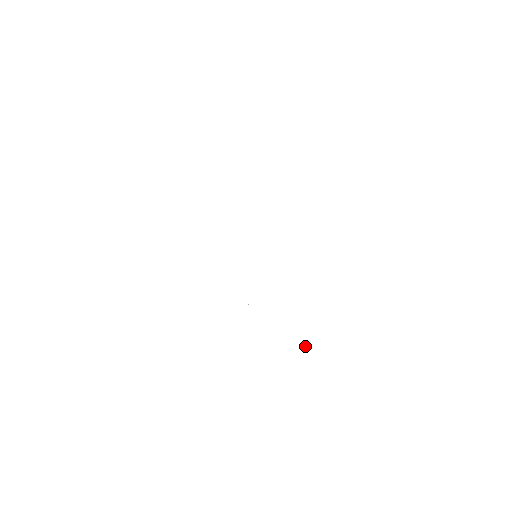
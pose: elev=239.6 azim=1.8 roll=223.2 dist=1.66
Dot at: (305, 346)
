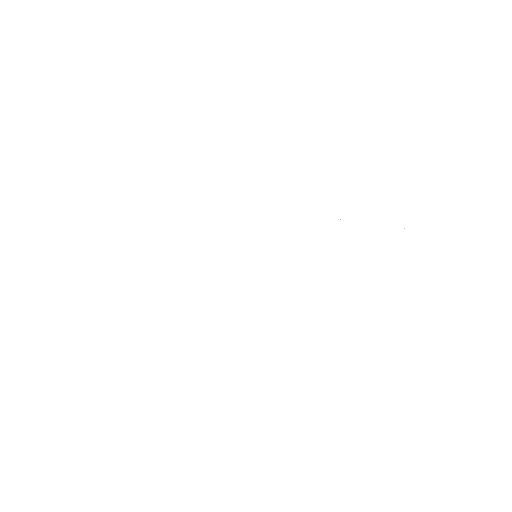
Dot at: (289, 348)
